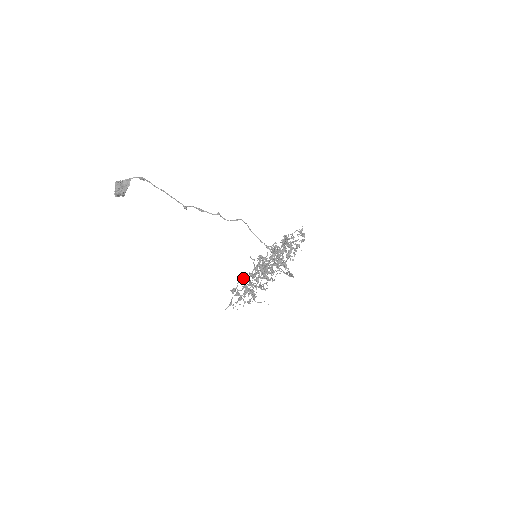
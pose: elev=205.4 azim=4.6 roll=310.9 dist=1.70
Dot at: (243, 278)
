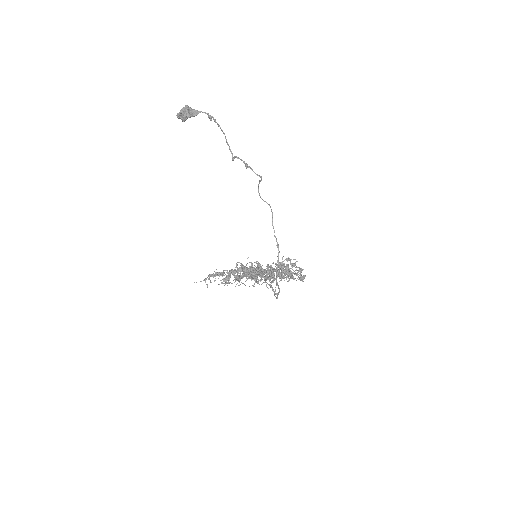
Dot at: (229, 271)
